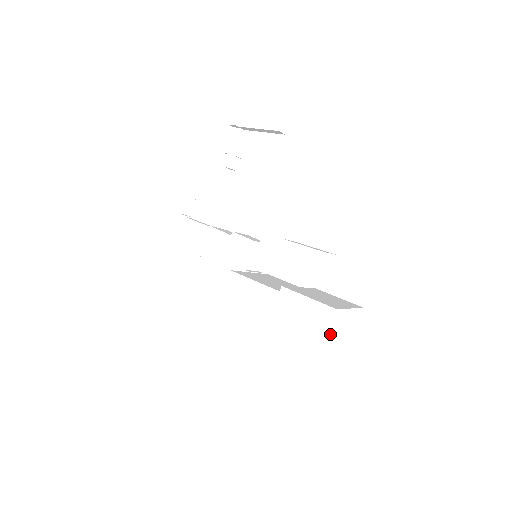
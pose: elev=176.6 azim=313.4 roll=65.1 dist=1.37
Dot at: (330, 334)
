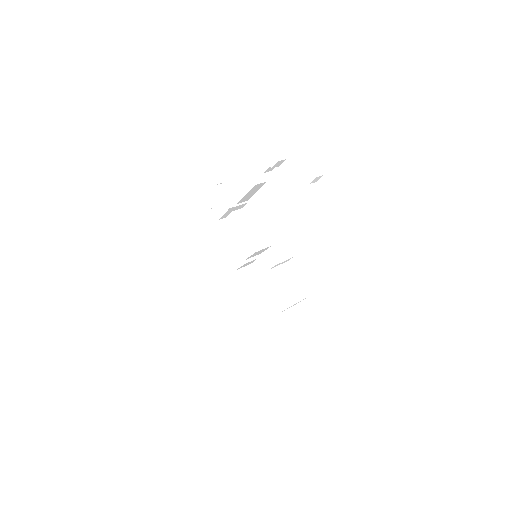
Dot at: occluded
